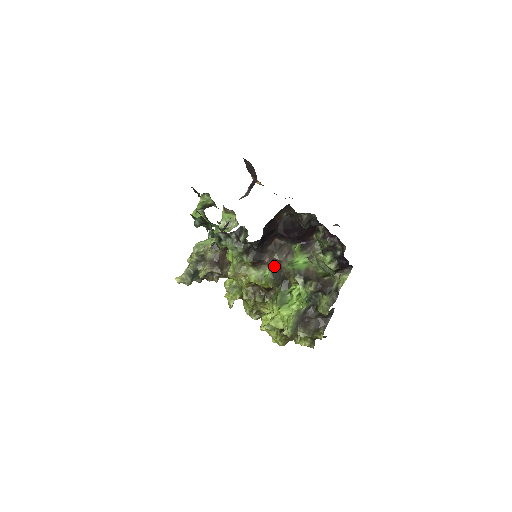
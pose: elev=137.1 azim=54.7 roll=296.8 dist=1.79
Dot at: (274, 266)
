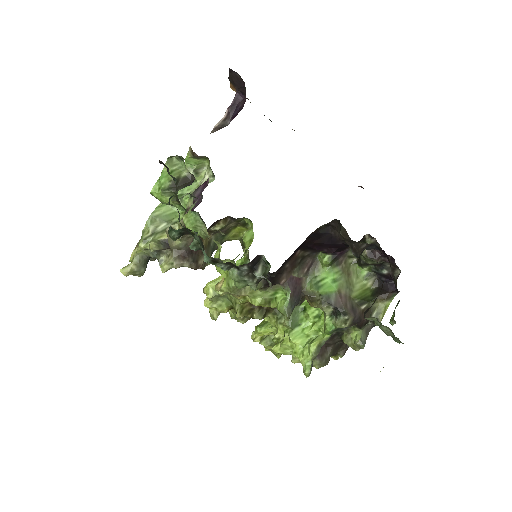
Dot at: (292, 289)
